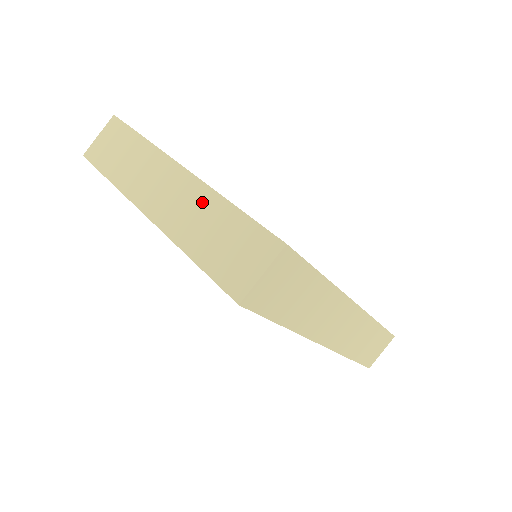
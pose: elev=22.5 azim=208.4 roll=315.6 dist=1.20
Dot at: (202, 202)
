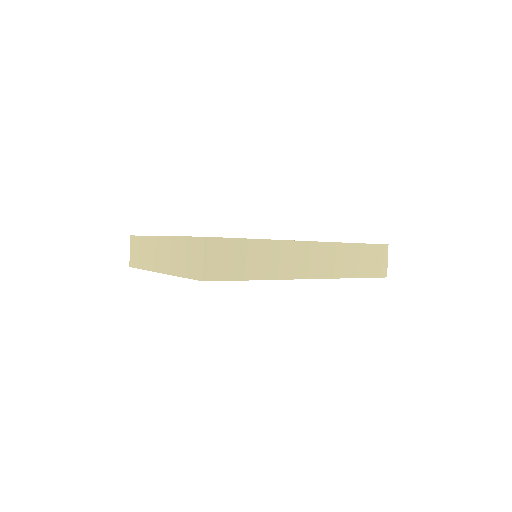
Dot at: (173, 246)
